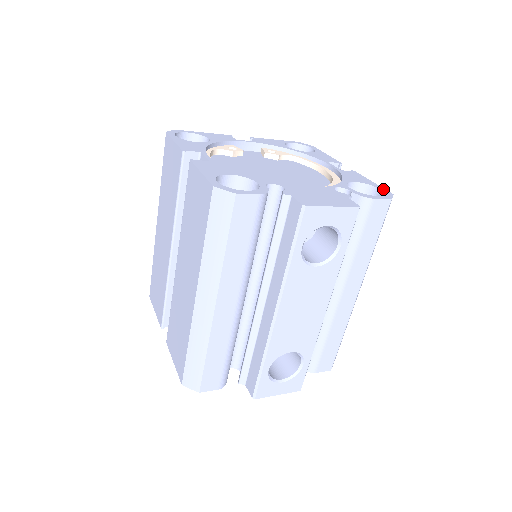
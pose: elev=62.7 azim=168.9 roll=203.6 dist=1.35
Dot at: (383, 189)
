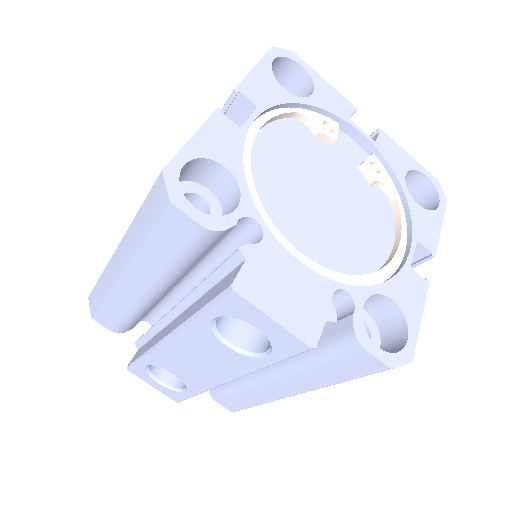
Dot at: (412, 342)
